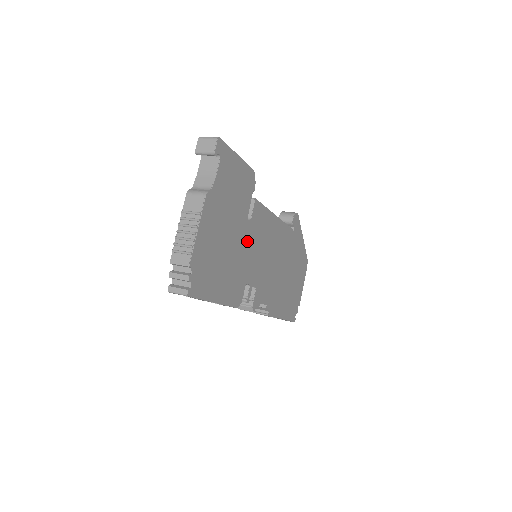
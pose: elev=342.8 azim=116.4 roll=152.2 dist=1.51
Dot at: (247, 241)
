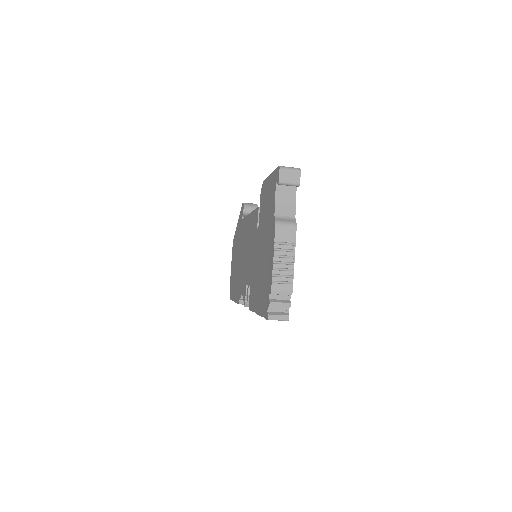
Dot at: occluded
